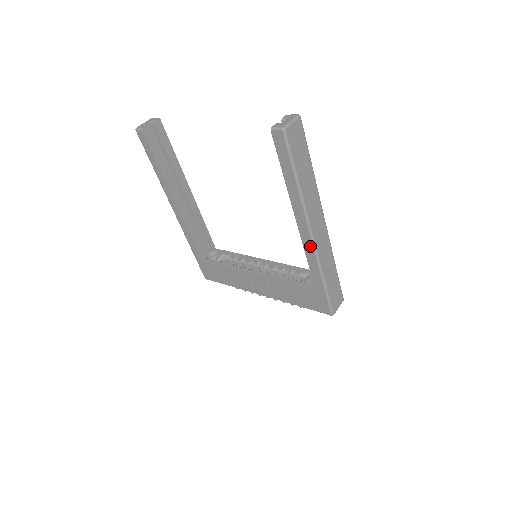
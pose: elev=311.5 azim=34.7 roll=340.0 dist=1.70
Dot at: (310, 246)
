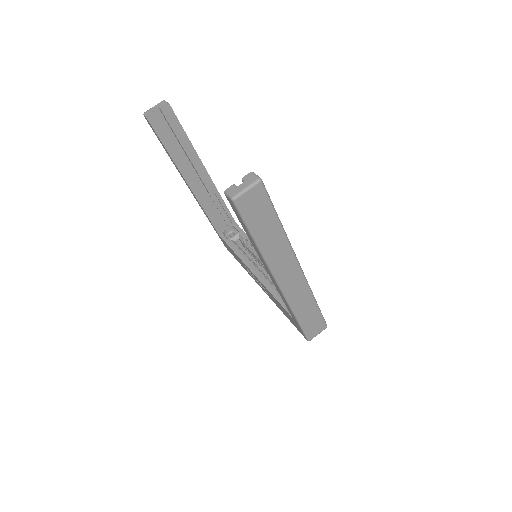
Dot at: (279, 289)
